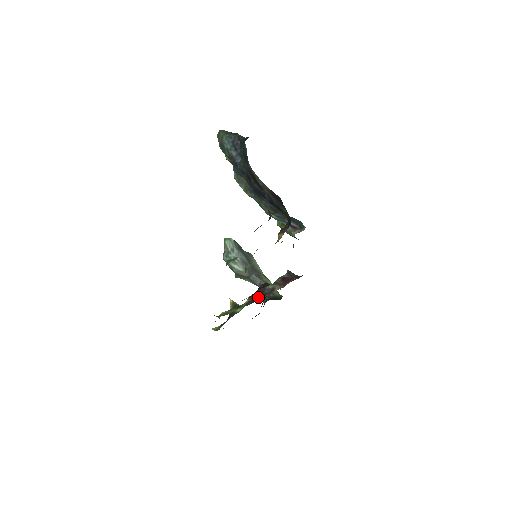
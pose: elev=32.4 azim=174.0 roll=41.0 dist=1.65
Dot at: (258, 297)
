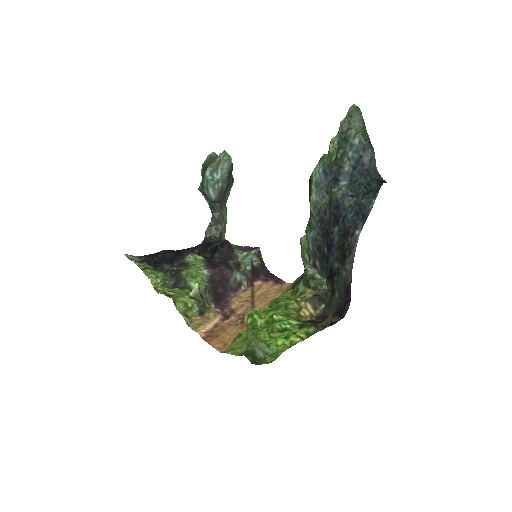
Dot at: (221, 285)
